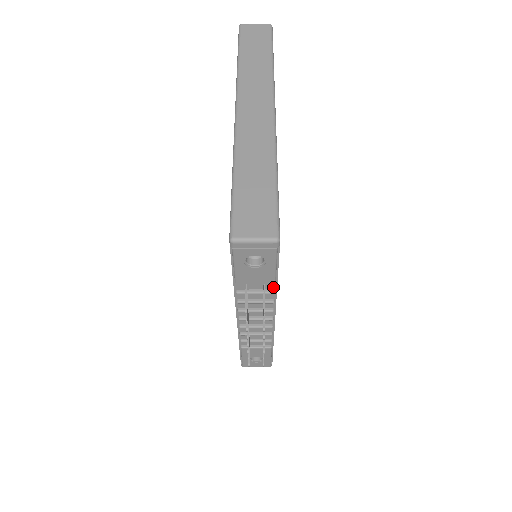
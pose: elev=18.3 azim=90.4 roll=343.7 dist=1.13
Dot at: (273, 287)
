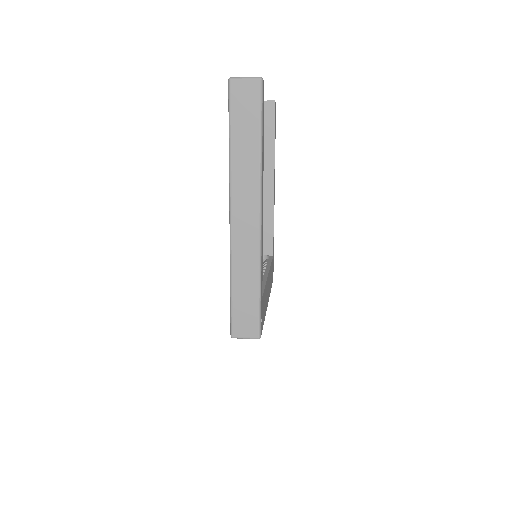
Dot at: occluded
